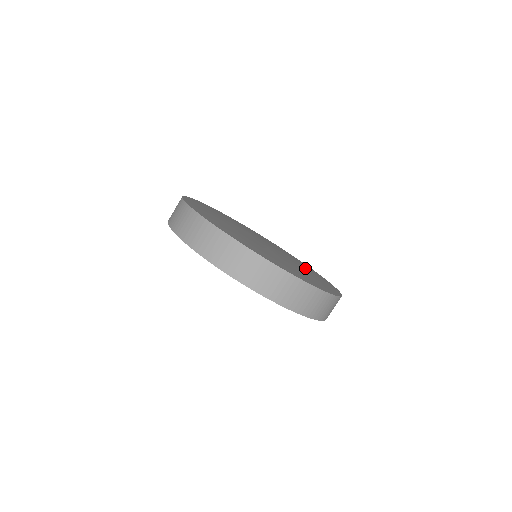
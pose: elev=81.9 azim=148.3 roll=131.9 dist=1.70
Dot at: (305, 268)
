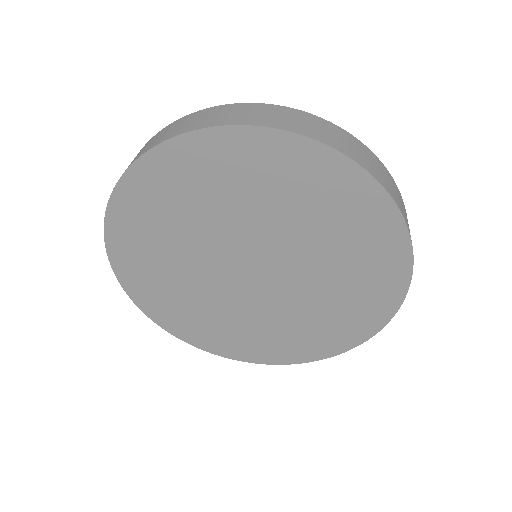
Dot at: occluded
